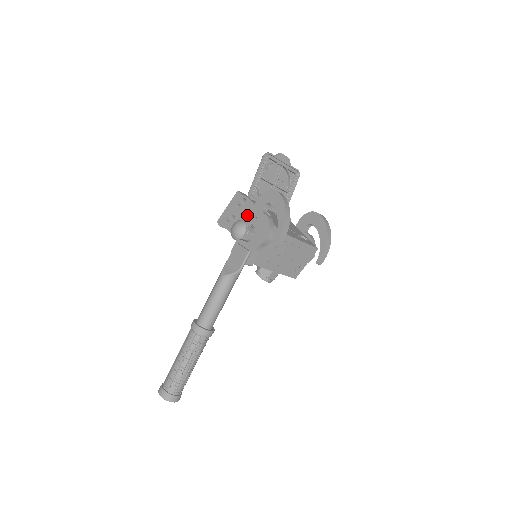
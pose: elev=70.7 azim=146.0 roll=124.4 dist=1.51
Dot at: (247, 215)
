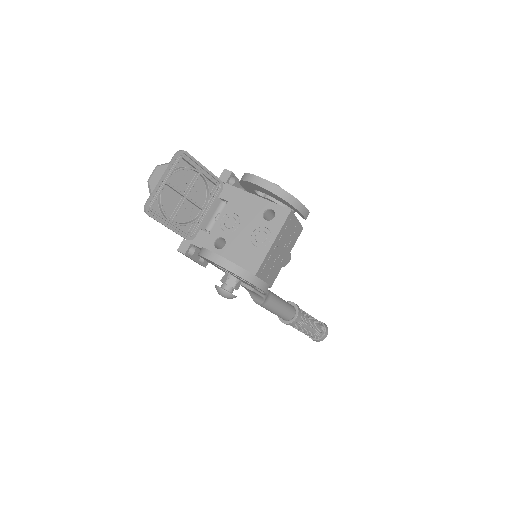
Dot at: occluded
